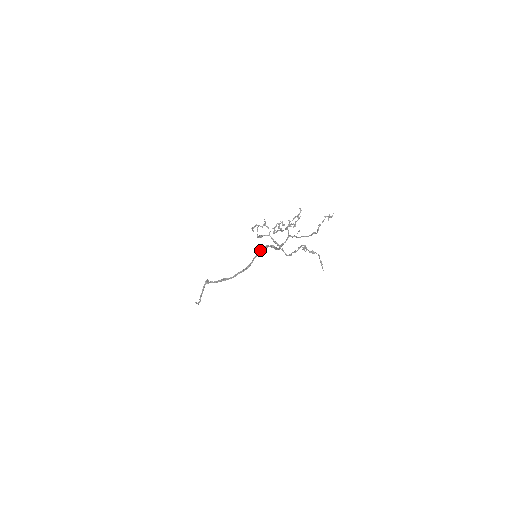
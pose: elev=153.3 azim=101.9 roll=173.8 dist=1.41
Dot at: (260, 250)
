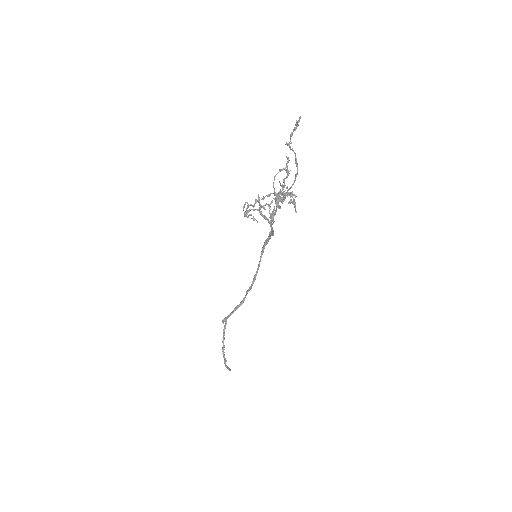
Dot at: (262, 248)
